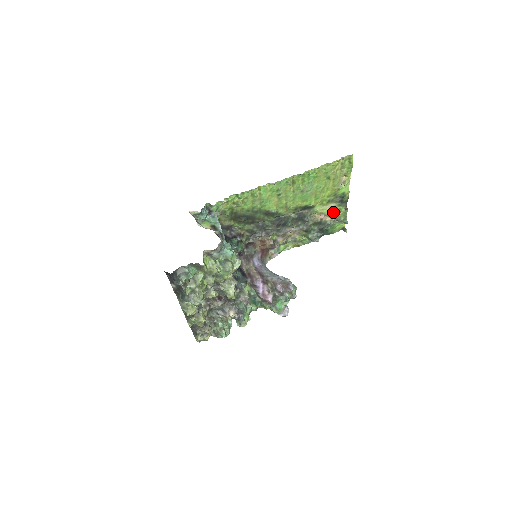
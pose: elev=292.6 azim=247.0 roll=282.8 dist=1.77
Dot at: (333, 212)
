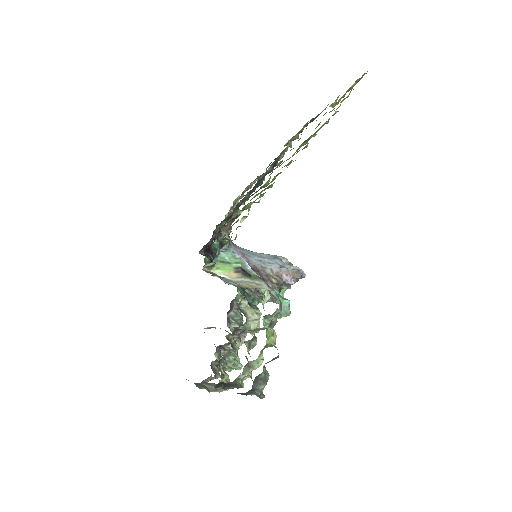
Dot at: occluded
